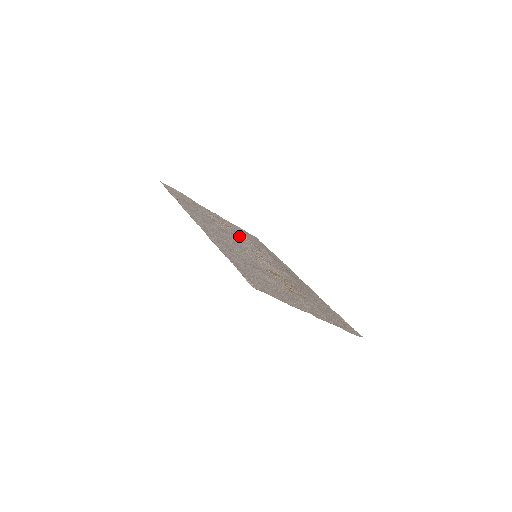
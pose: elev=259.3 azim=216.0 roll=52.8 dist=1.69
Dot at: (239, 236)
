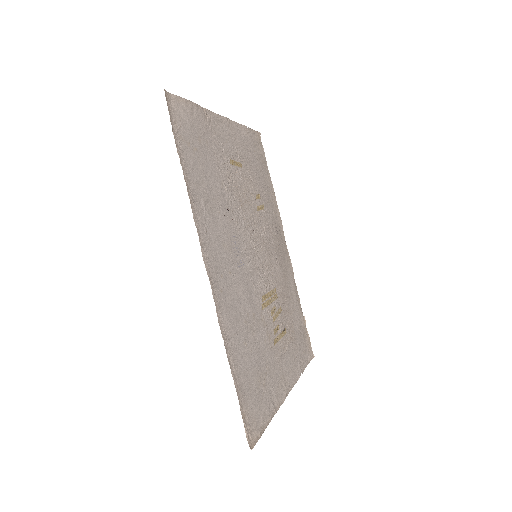
Dot at: (244, 188)
